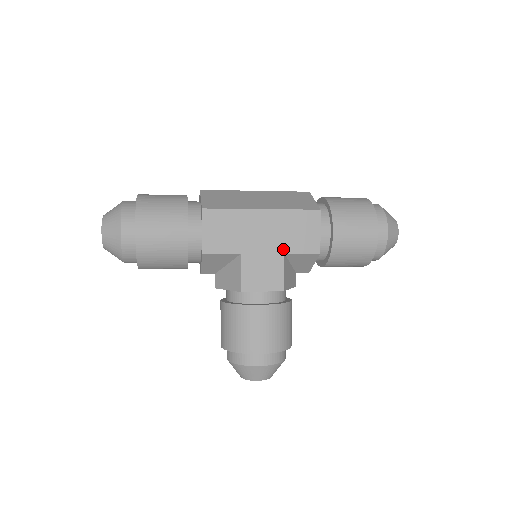
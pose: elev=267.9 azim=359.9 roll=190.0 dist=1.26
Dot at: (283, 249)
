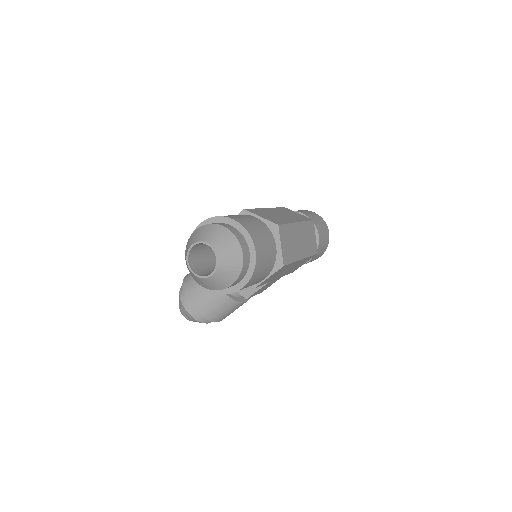
Dot at: occluded
